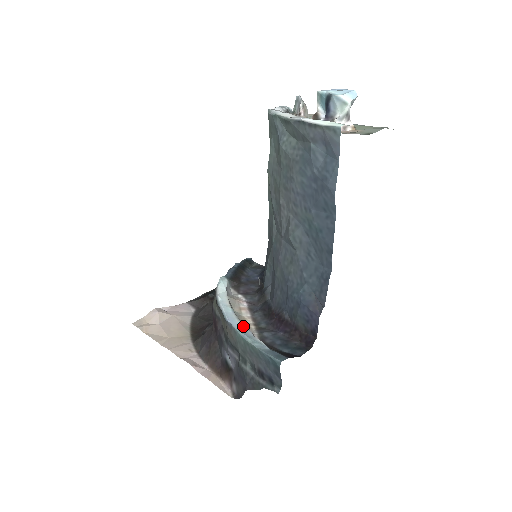
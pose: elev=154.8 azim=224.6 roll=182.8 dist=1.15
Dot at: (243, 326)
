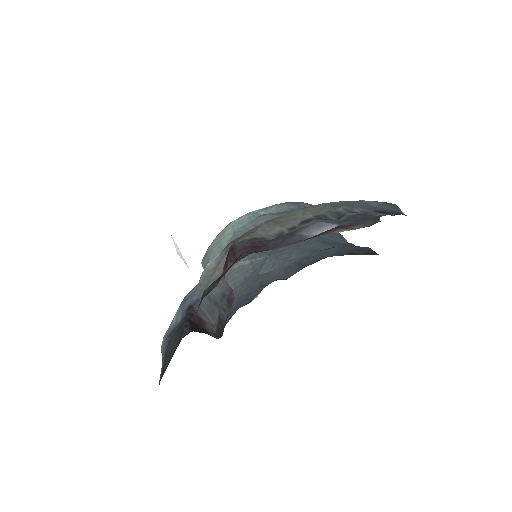
Dot at: occluded
